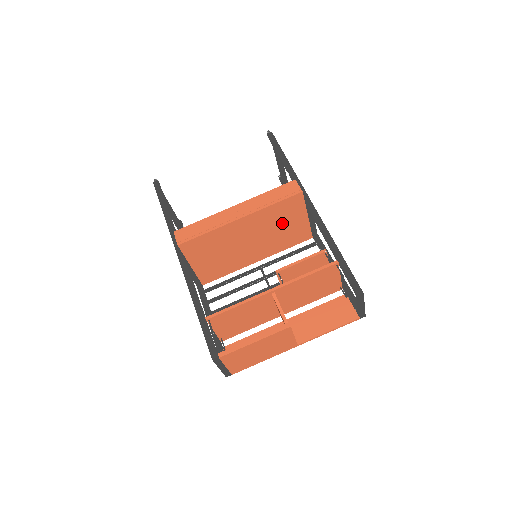
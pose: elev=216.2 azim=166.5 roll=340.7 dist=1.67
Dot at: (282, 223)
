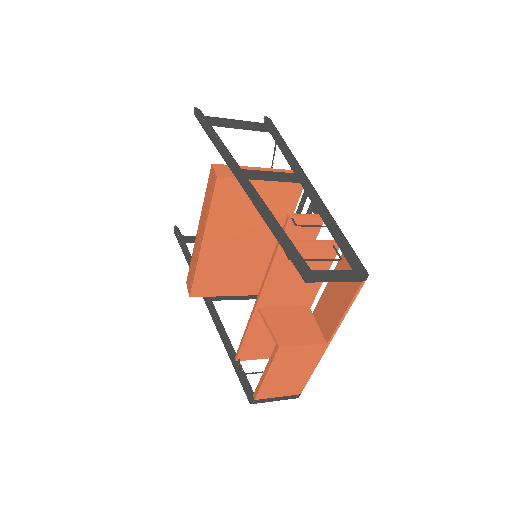
Dot at: (247, 209)
